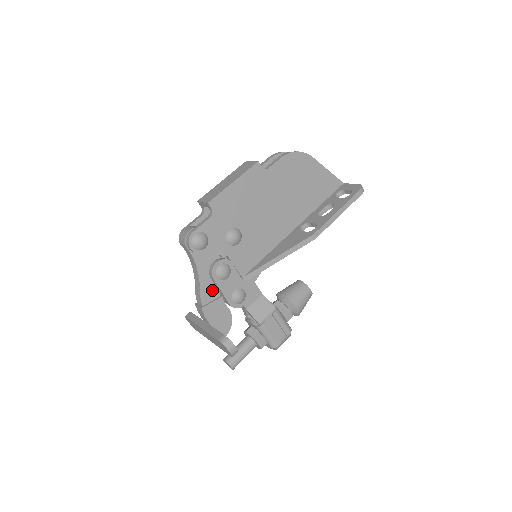
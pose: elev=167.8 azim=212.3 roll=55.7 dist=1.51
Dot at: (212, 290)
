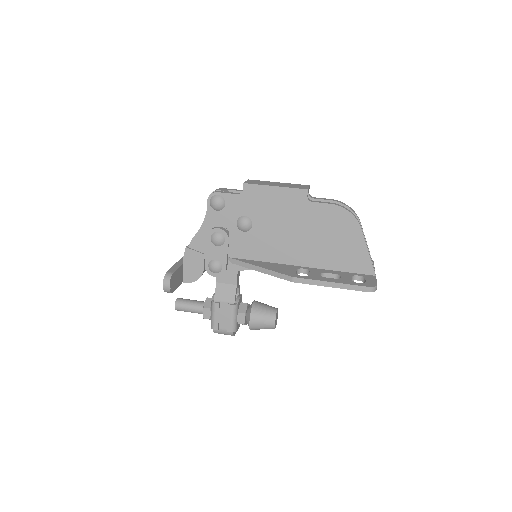
Dot at: (203, 244)
